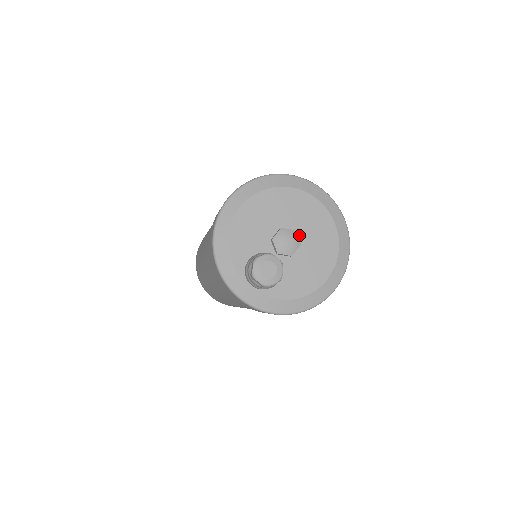
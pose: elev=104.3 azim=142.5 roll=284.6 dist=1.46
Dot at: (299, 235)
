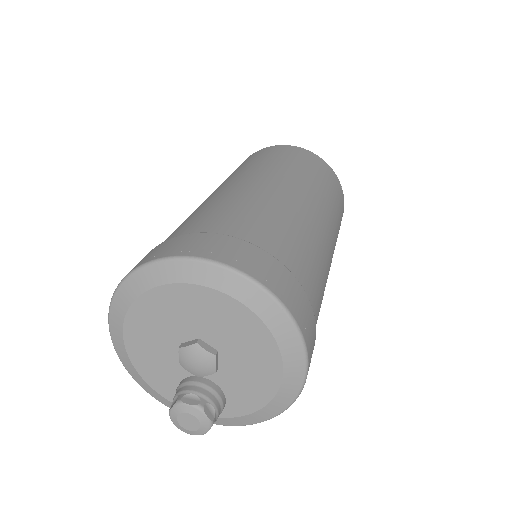
Dot at: (208, 340)
